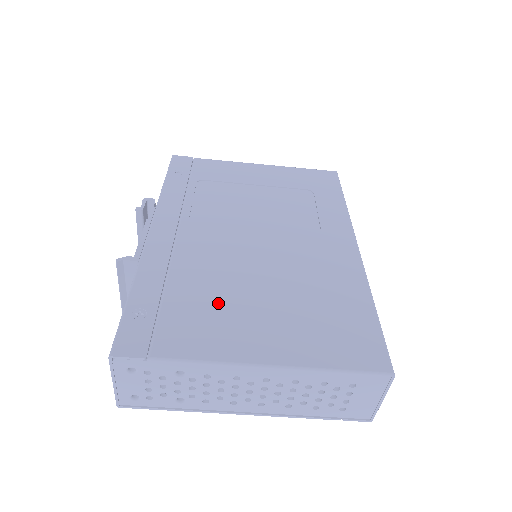
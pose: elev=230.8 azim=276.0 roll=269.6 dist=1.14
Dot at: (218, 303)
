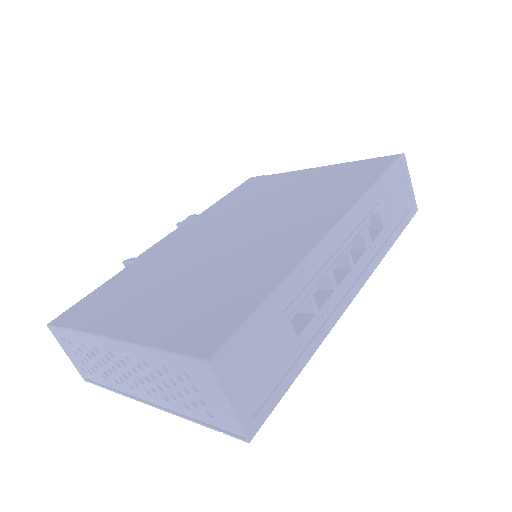
Dot at: (145, 289)
